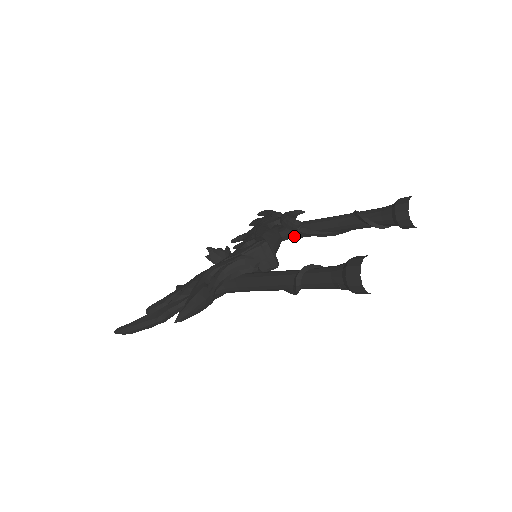
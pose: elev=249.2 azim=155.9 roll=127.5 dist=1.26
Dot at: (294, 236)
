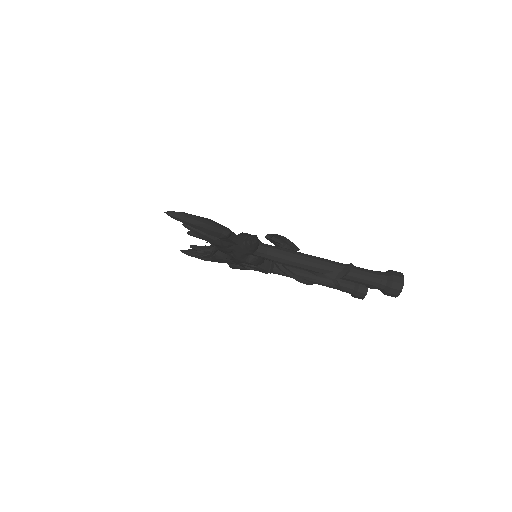
Dot at: occluded
